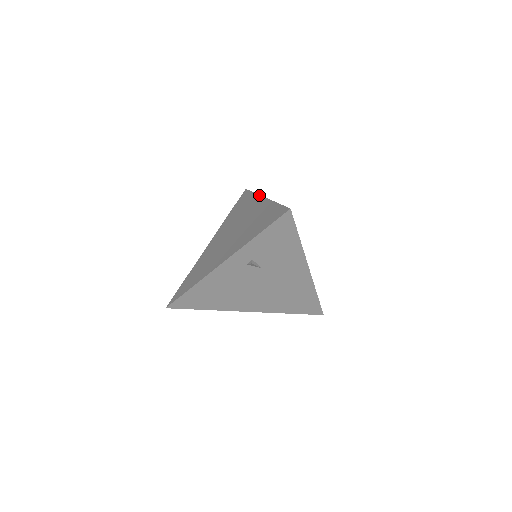
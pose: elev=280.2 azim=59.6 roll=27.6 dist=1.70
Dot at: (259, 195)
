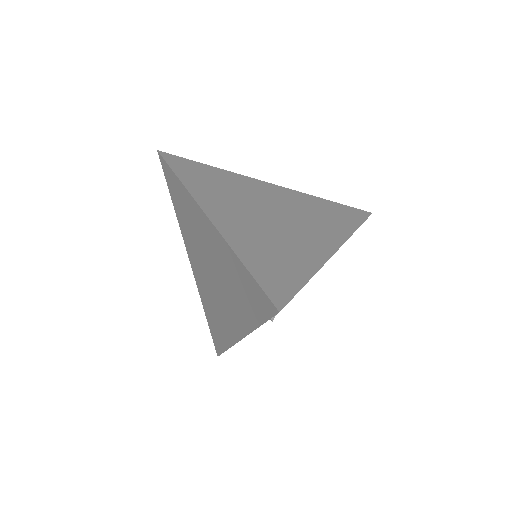
Dot at: (193, 201)
